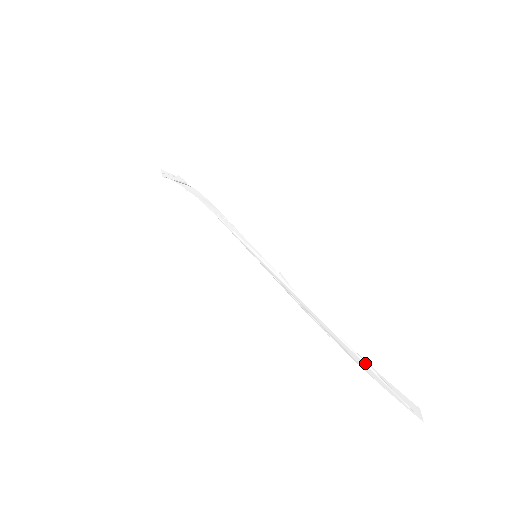
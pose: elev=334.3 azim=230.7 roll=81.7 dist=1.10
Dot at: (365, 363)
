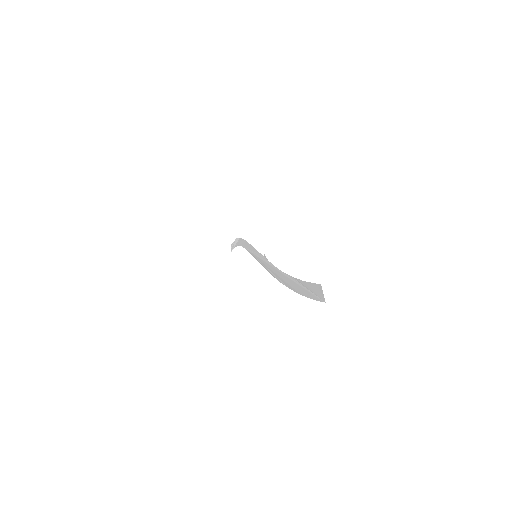
Dot at: (295, 281)
